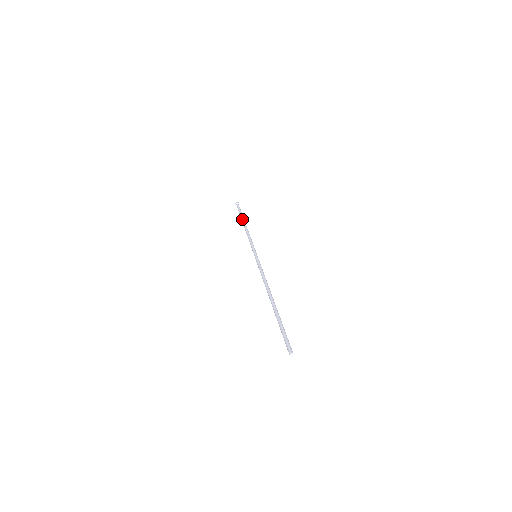
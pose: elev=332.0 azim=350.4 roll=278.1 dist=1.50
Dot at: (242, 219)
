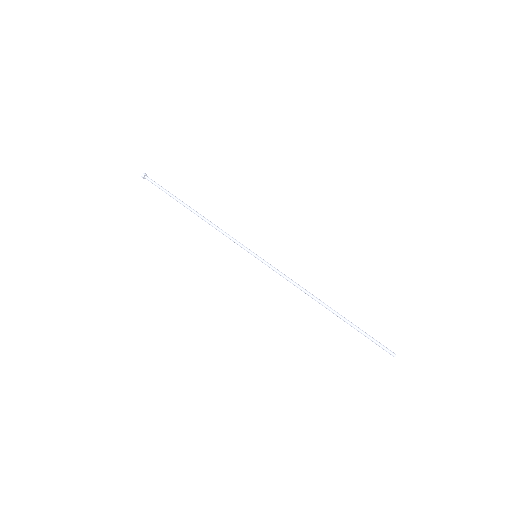
Dot at: occluded
